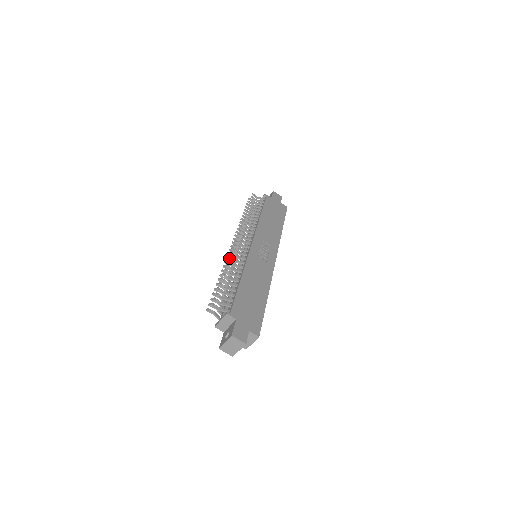
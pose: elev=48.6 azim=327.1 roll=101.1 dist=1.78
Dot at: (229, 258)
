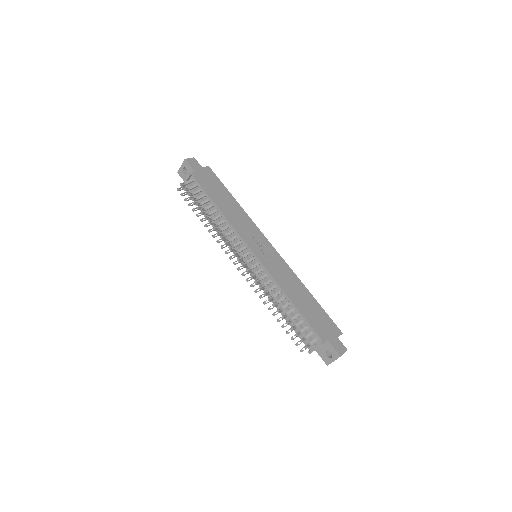
Dot at: occluded
